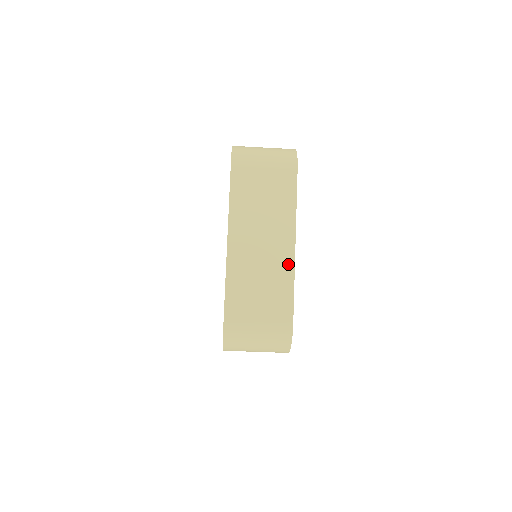
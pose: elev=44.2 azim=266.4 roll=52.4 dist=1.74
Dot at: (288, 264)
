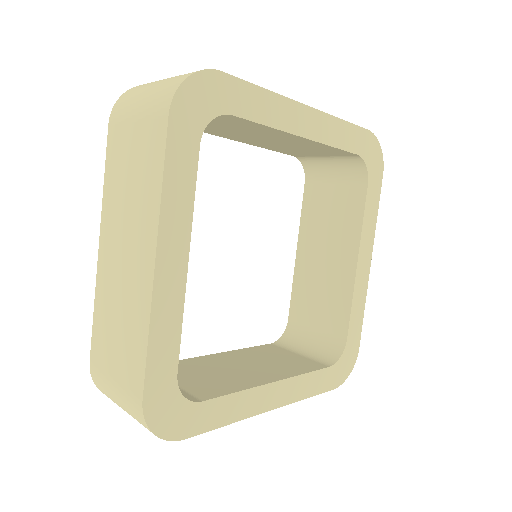
Dot at: occluded
